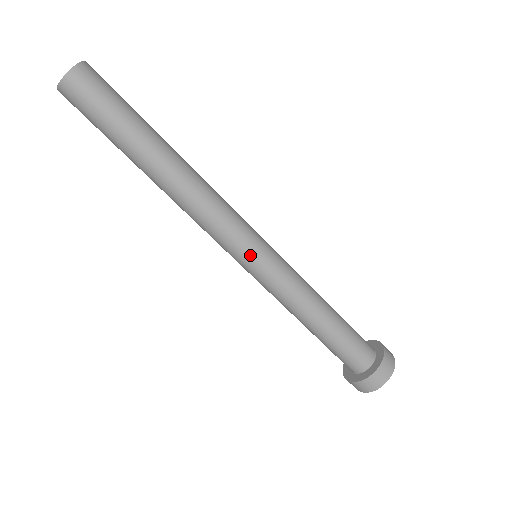
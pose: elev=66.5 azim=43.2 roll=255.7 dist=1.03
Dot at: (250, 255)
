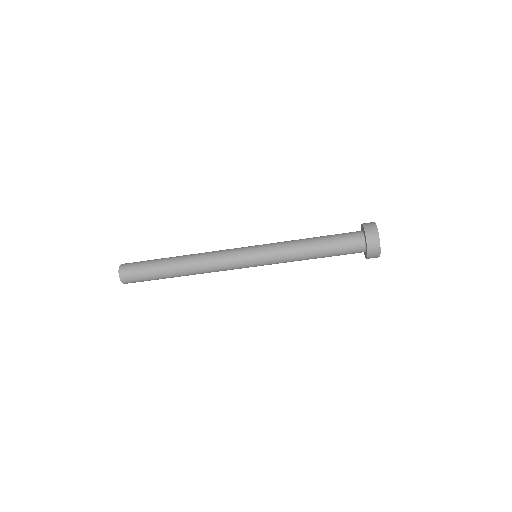
Dot at: (249, 258)
